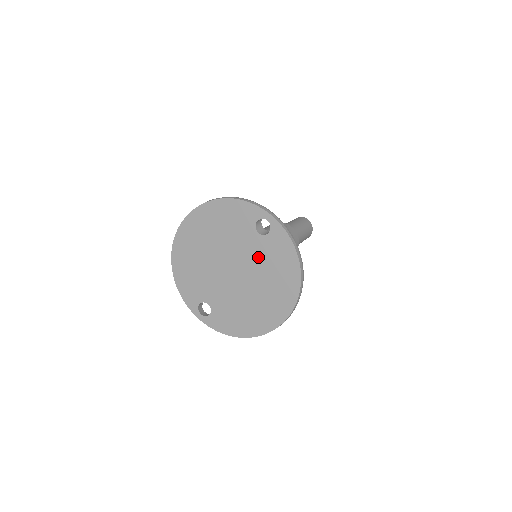
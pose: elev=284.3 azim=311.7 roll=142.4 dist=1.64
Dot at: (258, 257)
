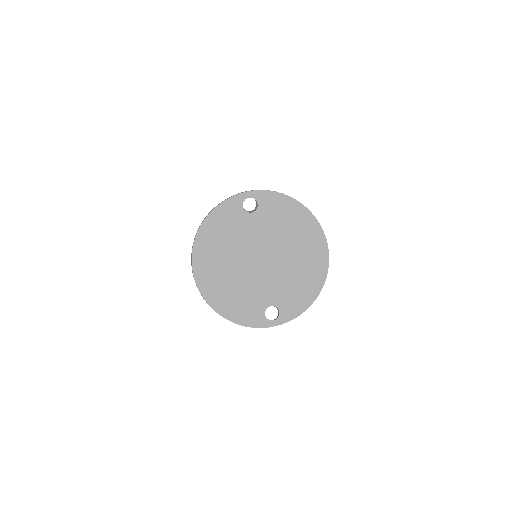
Dot at: (268, 229)
